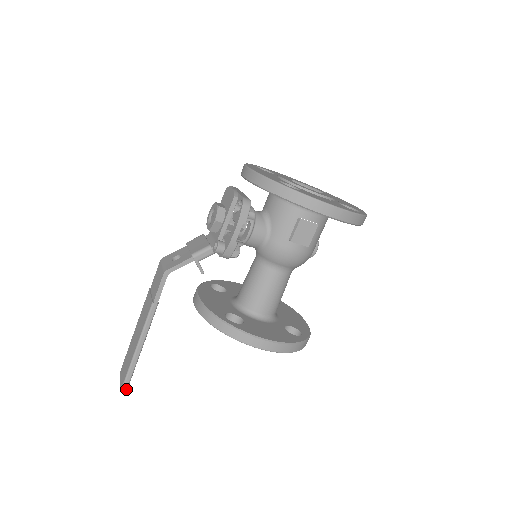
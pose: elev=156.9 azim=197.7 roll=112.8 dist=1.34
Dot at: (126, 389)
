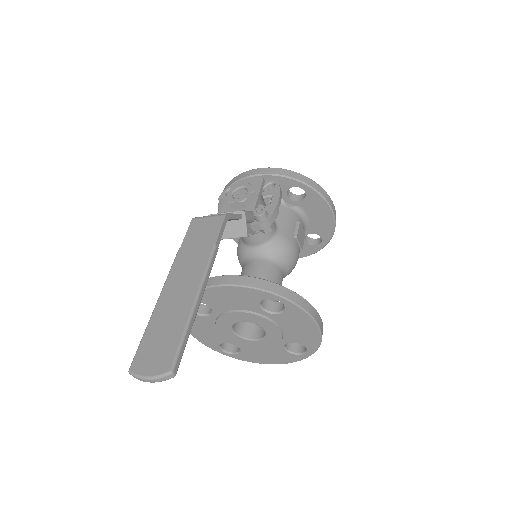
Dot at: (175, 374)
